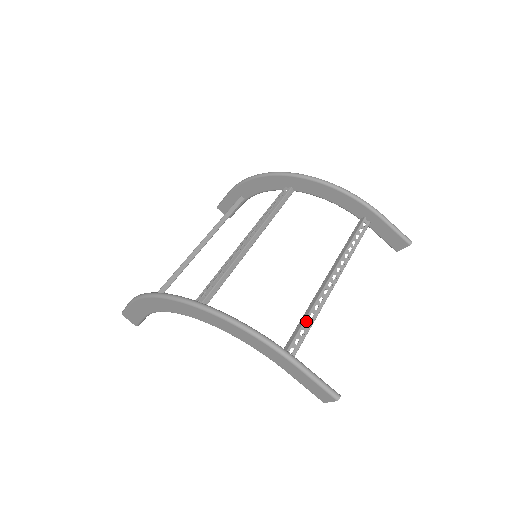
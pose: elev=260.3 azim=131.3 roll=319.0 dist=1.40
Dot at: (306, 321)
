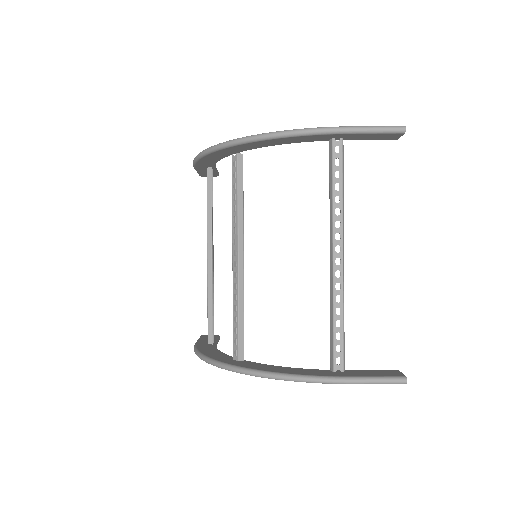
Dot at: (335, 322)
